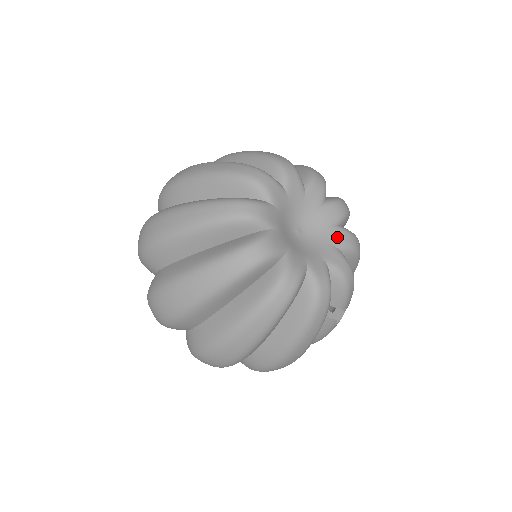
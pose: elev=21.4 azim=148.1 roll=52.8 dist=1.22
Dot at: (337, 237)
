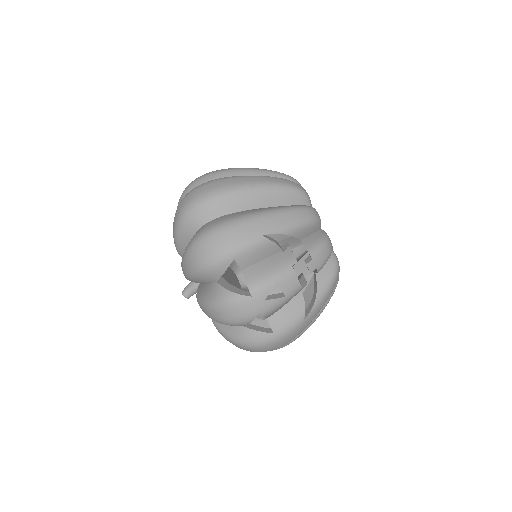
Dot at: occluded
